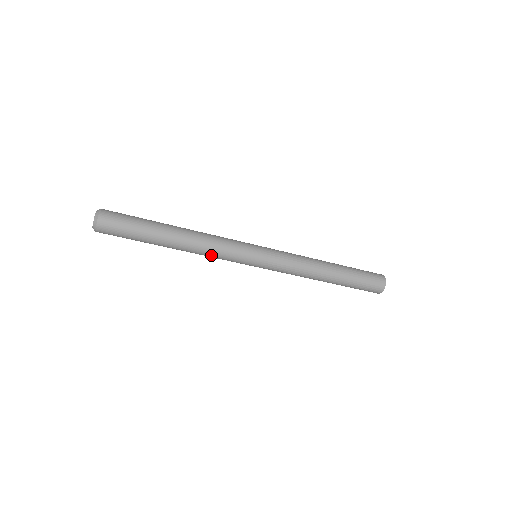
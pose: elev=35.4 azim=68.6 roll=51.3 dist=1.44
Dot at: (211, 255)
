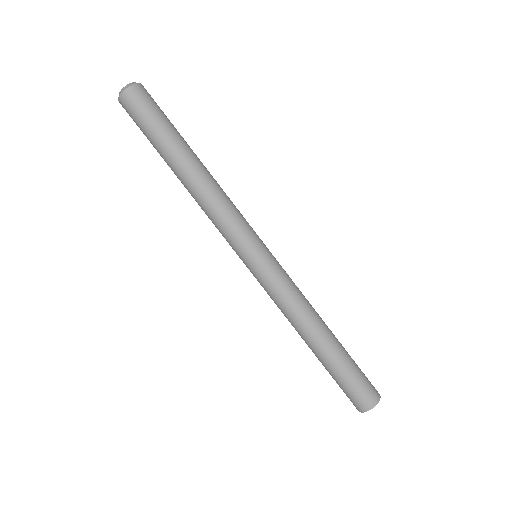
Dot at: (225, 202)
